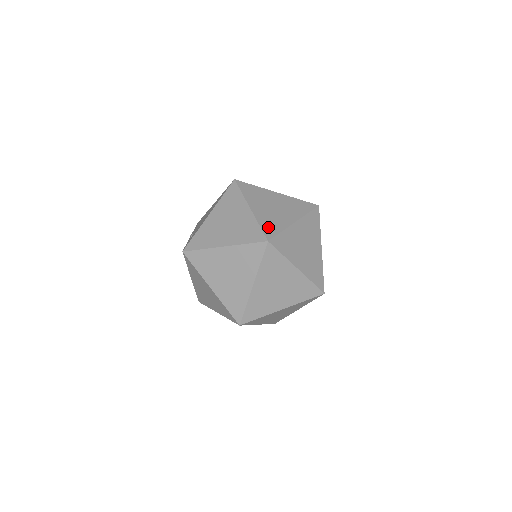
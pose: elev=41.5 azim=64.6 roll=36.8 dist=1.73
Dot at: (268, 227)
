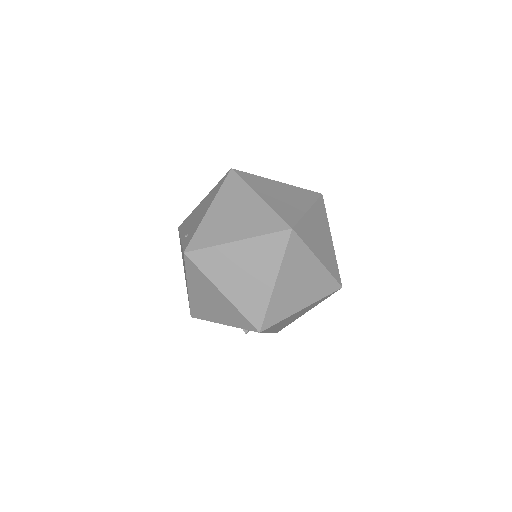
Dot at: (286, 215)
